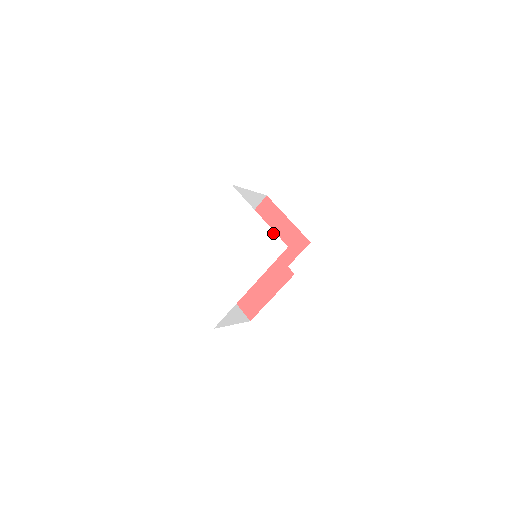
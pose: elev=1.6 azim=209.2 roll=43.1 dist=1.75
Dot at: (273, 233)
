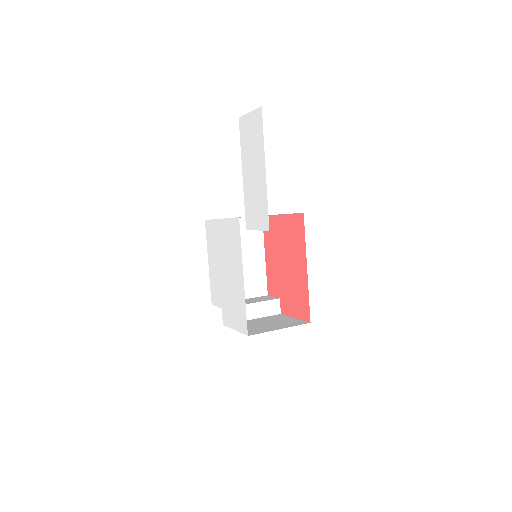
Dot at: (230, 220)
